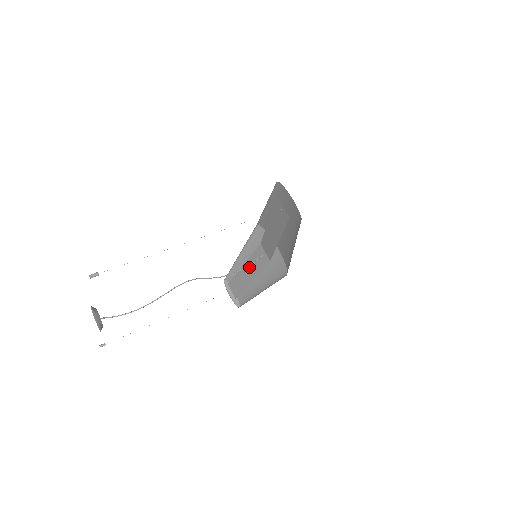
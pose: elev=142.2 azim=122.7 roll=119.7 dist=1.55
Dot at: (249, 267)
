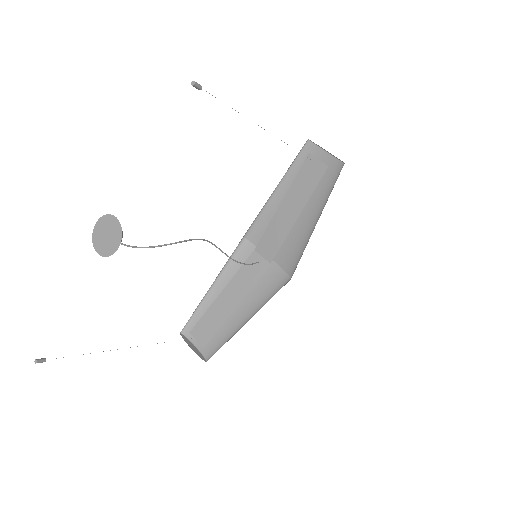
Dot at: (233, 288)
